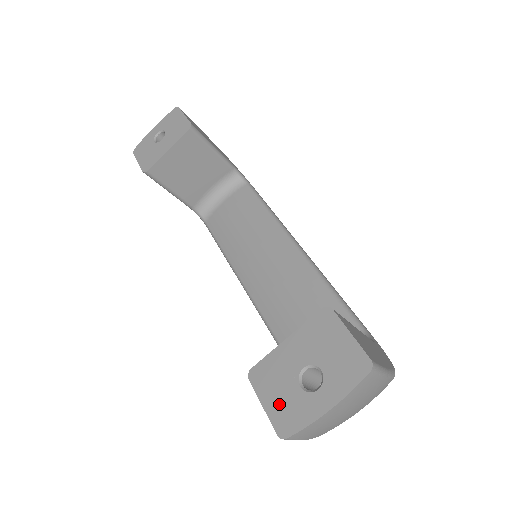
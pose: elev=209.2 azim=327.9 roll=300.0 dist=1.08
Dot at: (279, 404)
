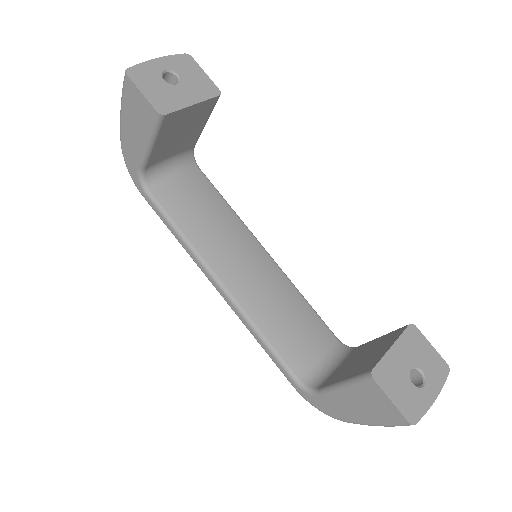
Dot at: (403, 398)
